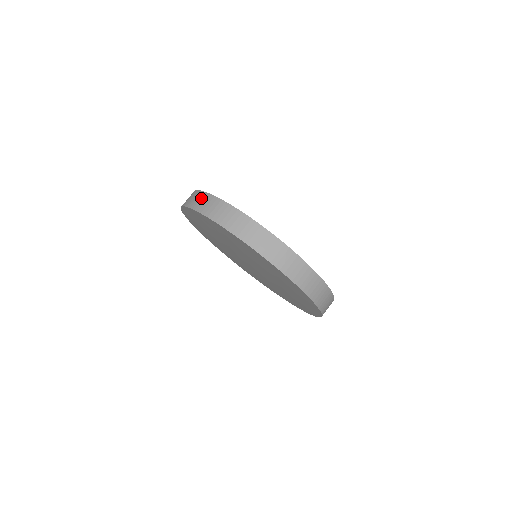
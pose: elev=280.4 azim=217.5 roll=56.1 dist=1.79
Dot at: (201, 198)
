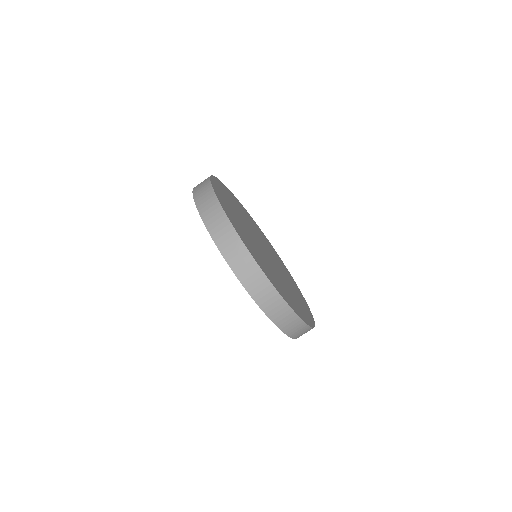
Dot at: (203, 183)
